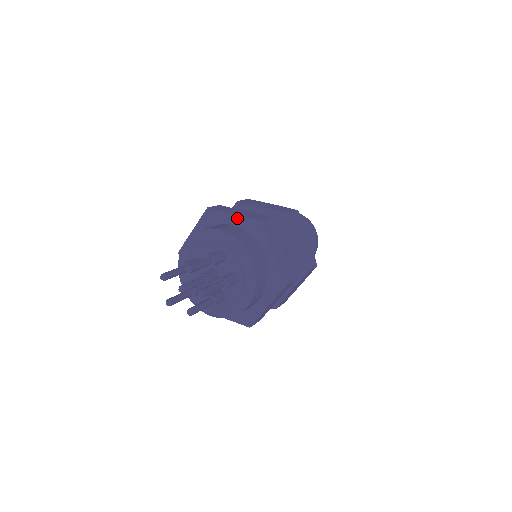
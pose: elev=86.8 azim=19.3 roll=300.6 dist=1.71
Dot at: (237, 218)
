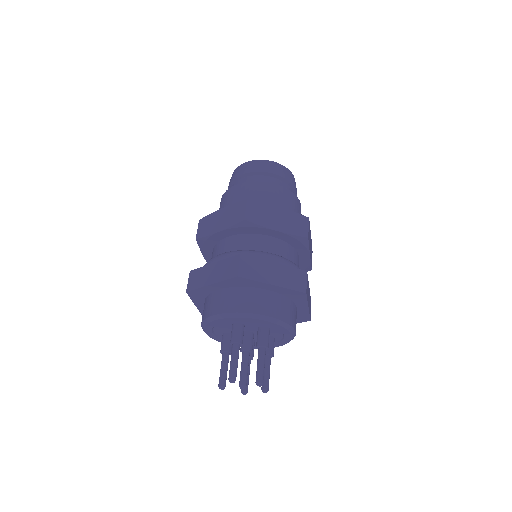
Dot at: (215, 285)
